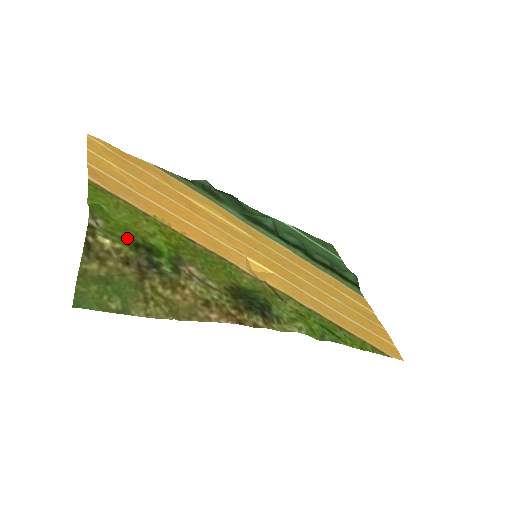
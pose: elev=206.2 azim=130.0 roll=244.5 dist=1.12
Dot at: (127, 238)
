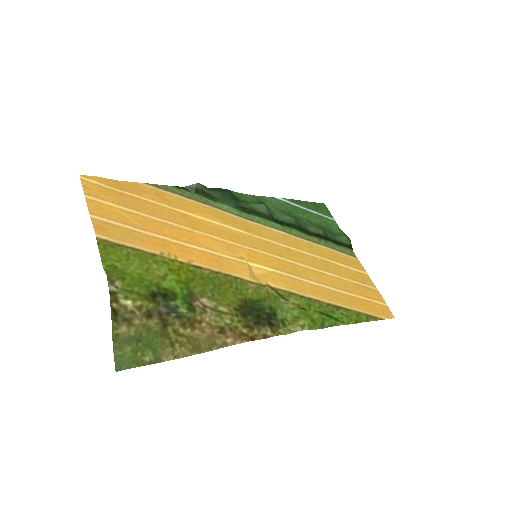
Dot at: (144, 291)
